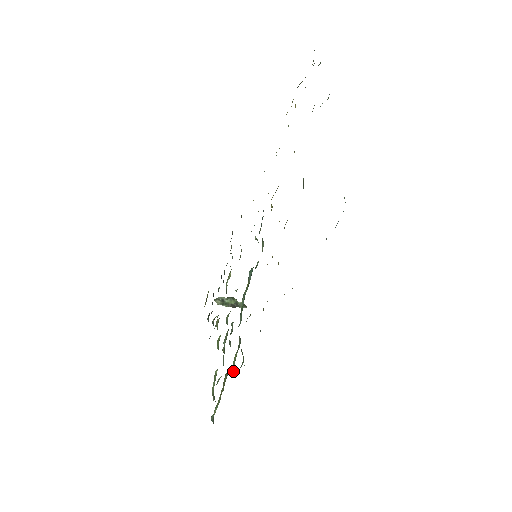
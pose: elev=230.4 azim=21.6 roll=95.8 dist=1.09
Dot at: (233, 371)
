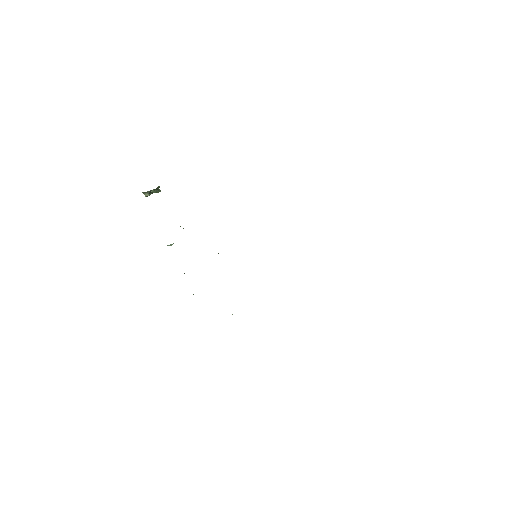
Dot at: occluded
